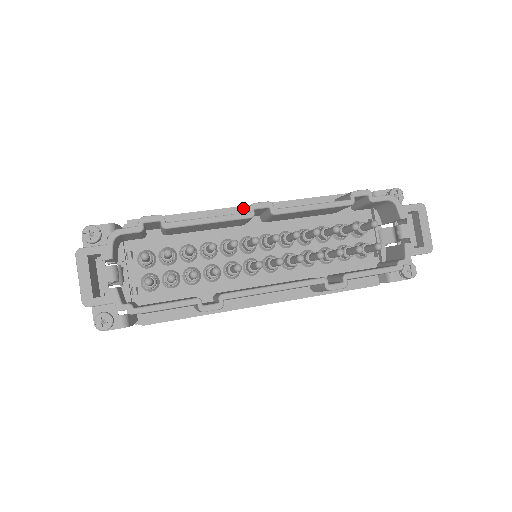
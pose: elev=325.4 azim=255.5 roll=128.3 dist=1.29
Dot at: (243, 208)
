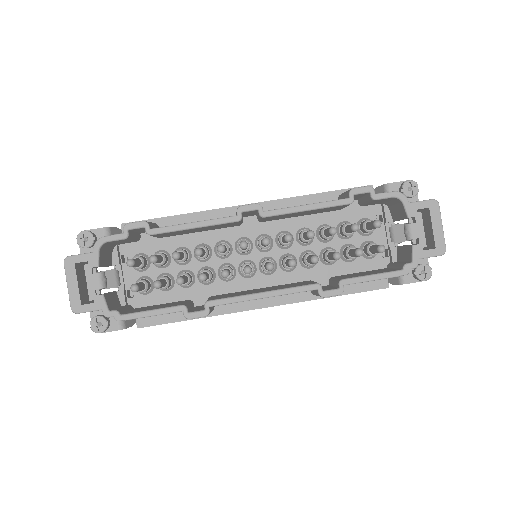
Dot at: occluded
